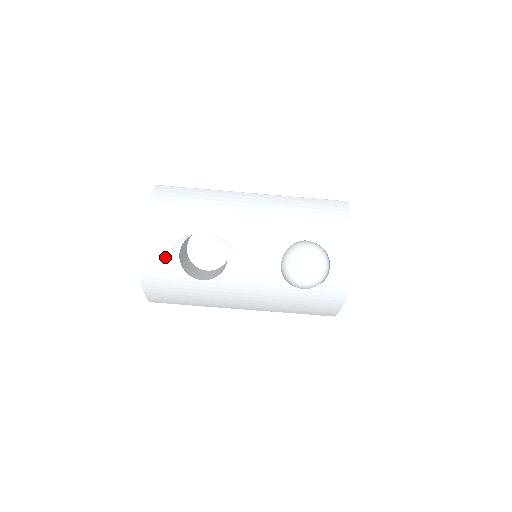
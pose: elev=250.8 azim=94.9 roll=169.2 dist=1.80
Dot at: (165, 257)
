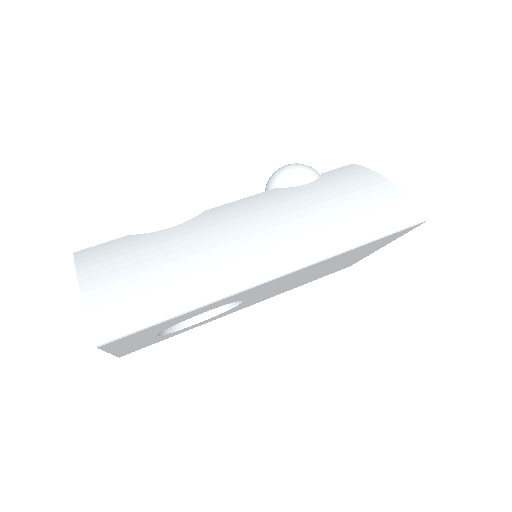
Dot at: occluded
